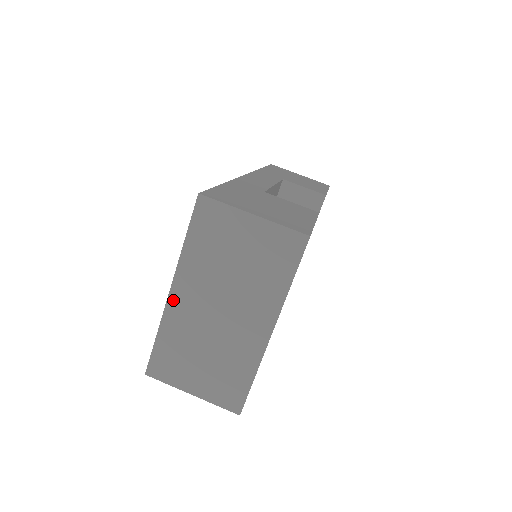
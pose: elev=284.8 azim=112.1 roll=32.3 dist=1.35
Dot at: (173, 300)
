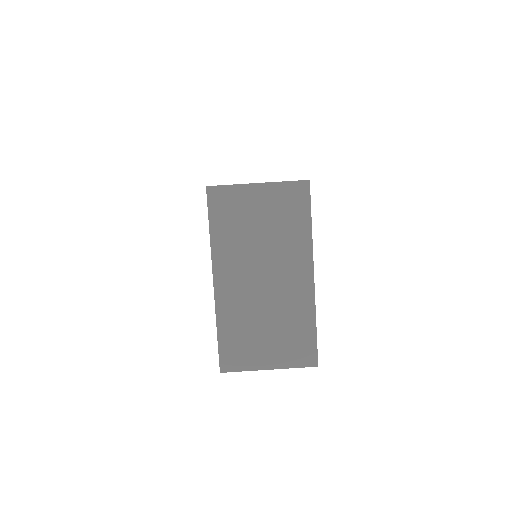
Dot at: (219, 289)
